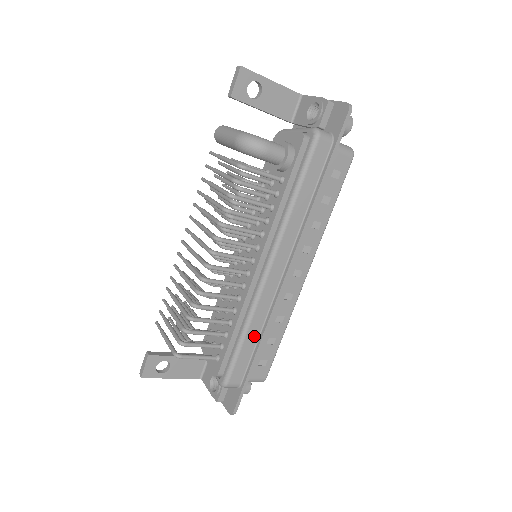
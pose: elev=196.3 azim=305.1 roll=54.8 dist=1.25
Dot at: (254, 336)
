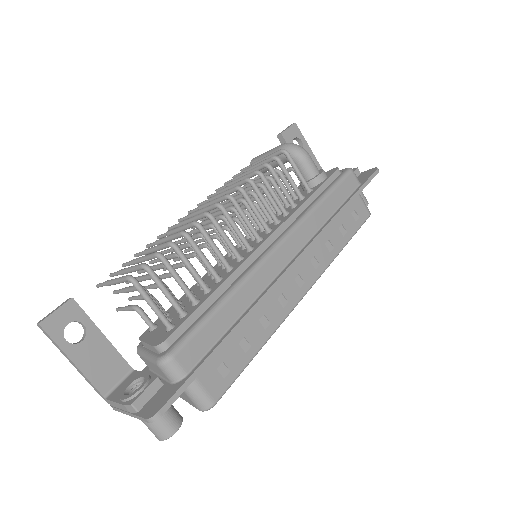
Dot at: (234, 312)
